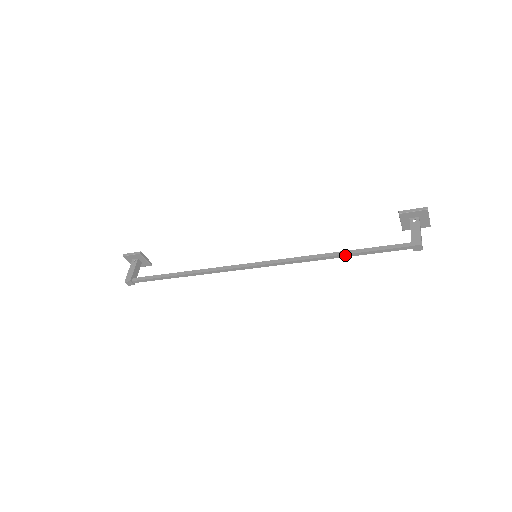
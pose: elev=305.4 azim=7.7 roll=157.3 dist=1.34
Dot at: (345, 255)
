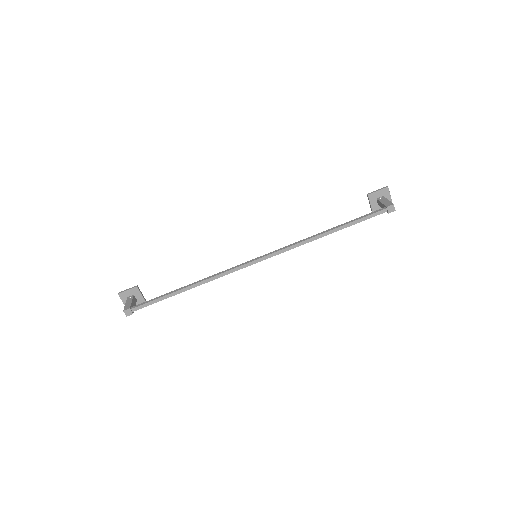
Dot at: (336, 229)
